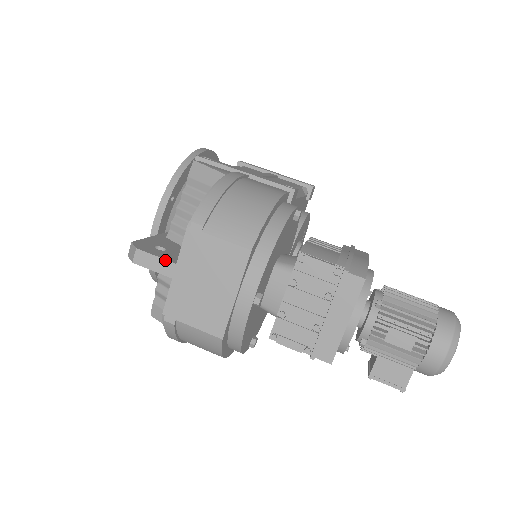
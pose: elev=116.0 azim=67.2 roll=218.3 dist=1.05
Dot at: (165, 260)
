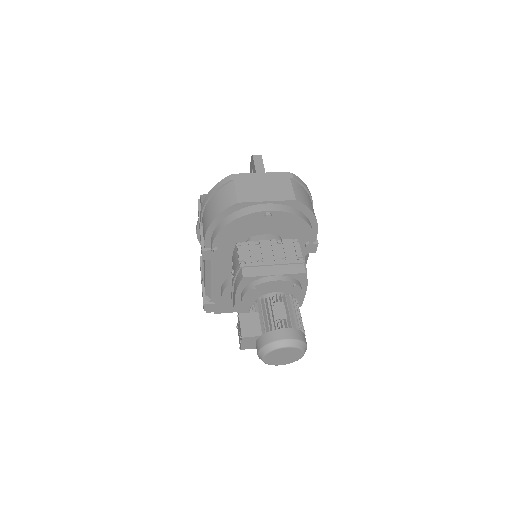
Dot at: (264, 168)
